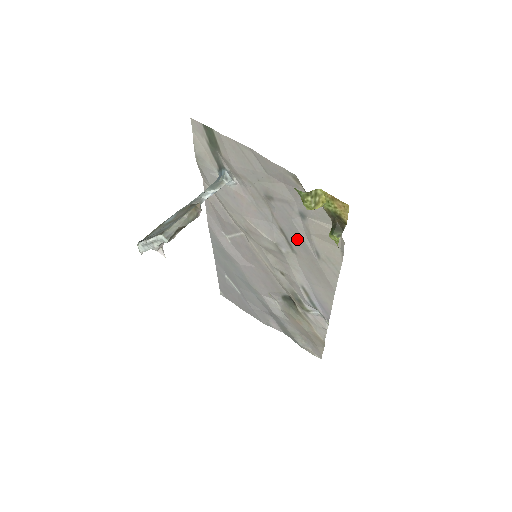
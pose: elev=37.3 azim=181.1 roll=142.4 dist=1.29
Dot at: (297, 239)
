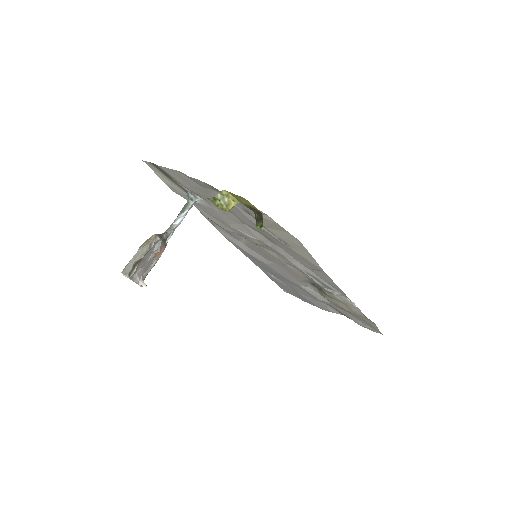
Dot at: (265, 233)
